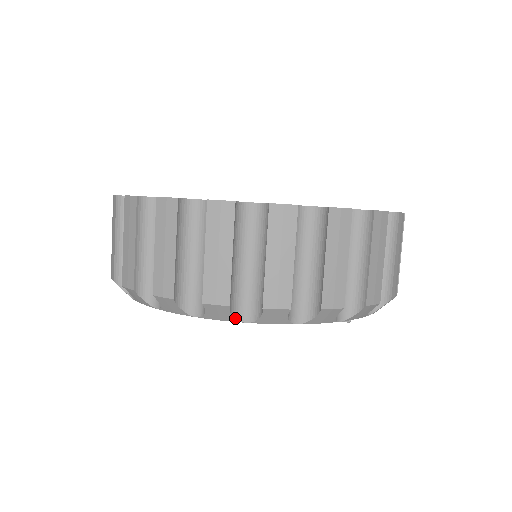
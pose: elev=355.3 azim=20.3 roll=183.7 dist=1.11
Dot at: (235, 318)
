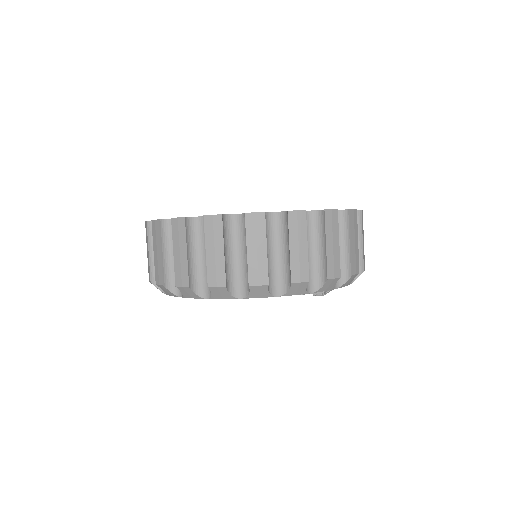
Dot at: (232, 296)
